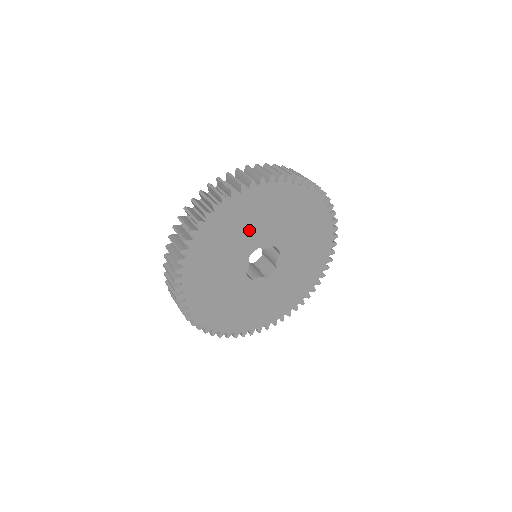
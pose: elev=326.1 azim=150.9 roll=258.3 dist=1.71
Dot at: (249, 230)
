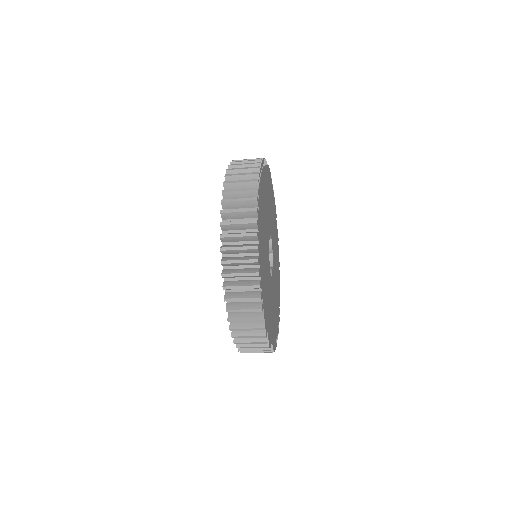
Dot at: (265, 231)
